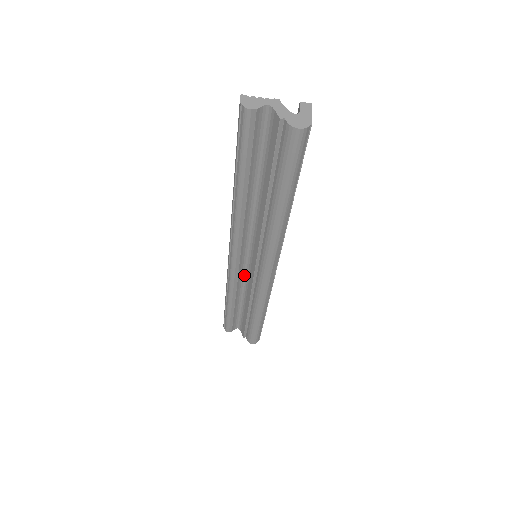
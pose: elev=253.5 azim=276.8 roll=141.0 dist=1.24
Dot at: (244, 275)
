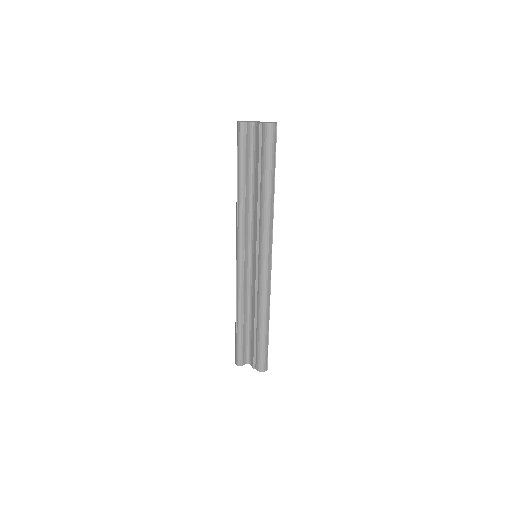
Dot at: (249, 283)
